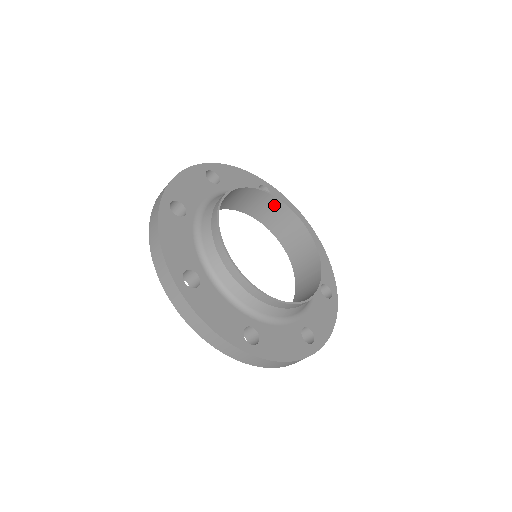
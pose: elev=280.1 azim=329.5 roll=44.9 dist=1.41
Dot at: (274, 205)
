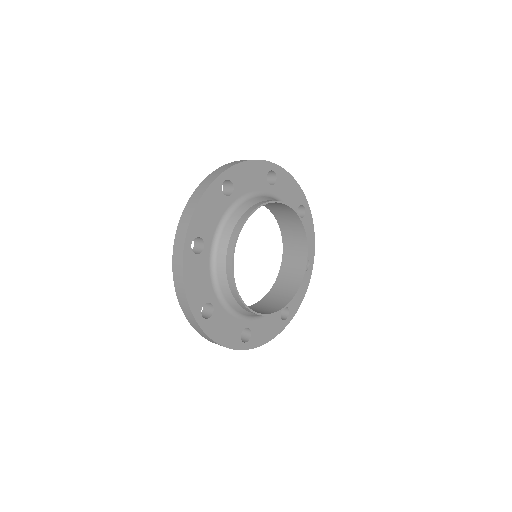
Dot at: (298, 229)
